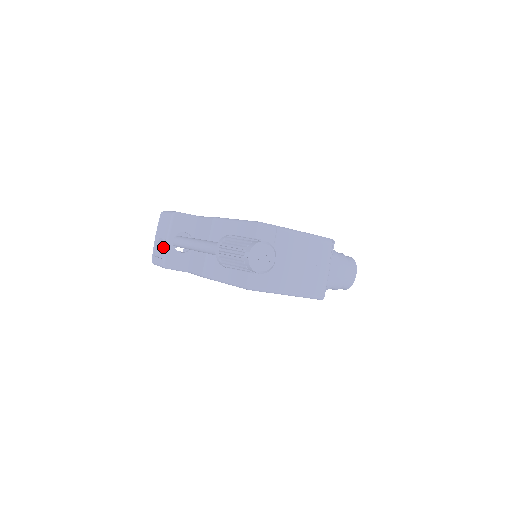
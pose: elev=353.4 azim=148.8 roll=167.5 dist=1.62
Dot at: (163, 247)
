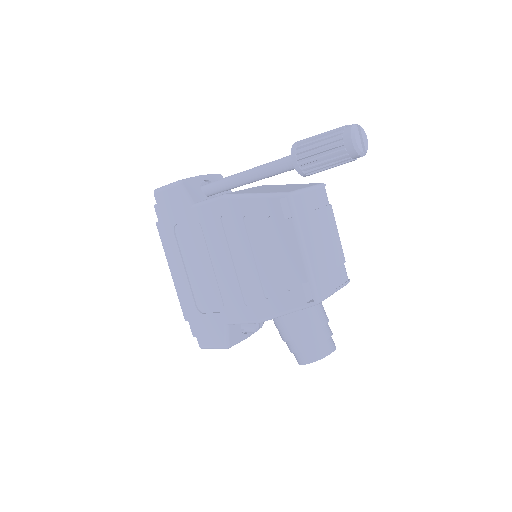
Dot at: occluded
